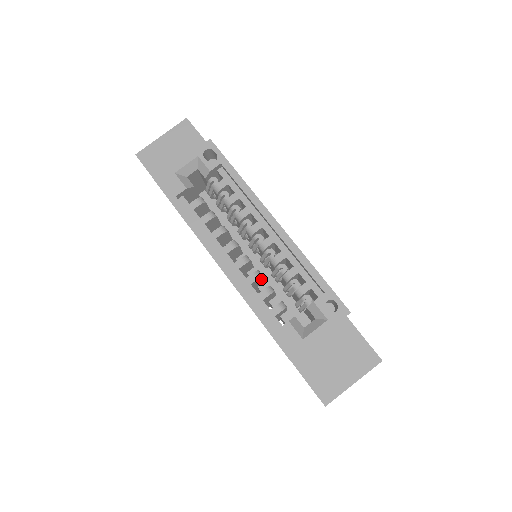
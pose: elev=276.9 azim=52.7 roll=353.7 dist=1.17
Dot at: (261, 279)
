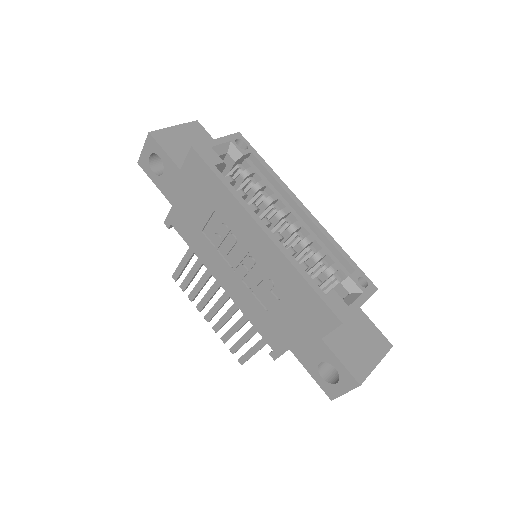
Dot at: occluded
